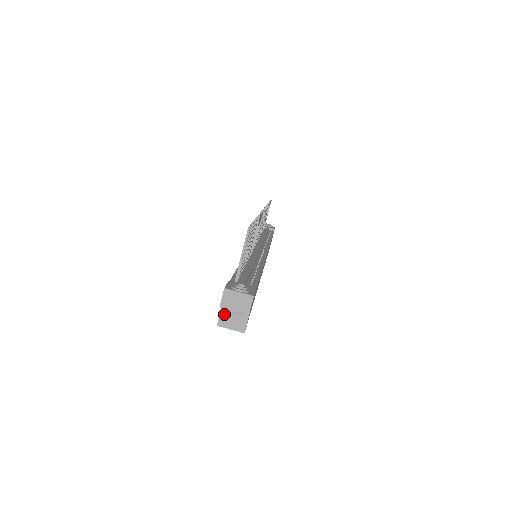
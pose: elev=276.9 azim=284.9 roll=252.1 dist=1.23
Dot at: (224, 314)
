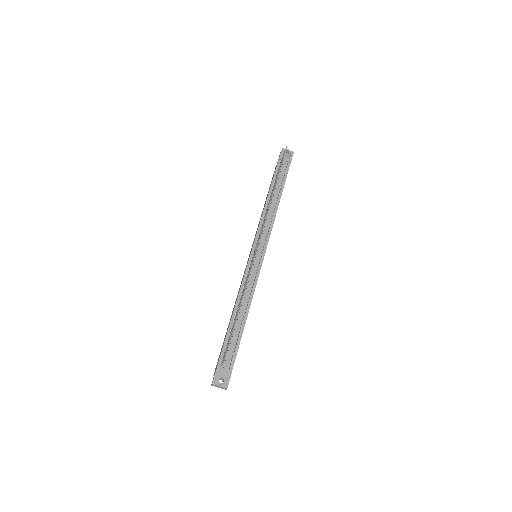
Dot at: occluded
